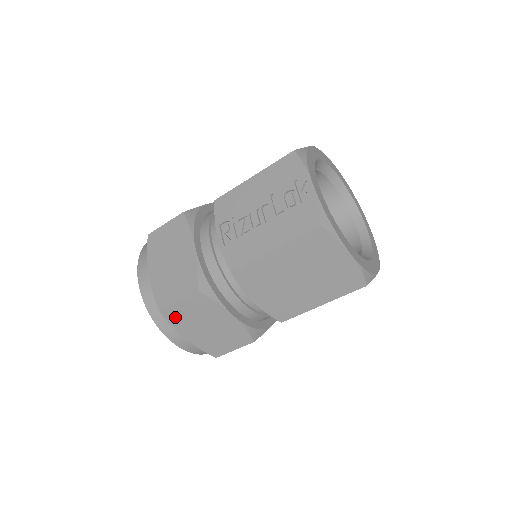
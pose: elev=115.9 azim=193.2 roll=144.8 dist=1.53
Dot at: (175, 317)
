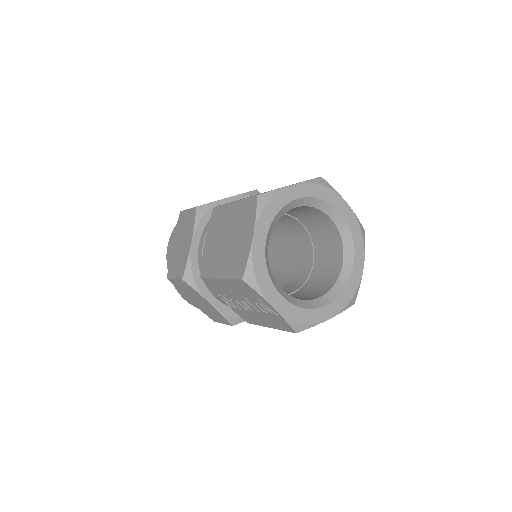
Dot at: occluded
